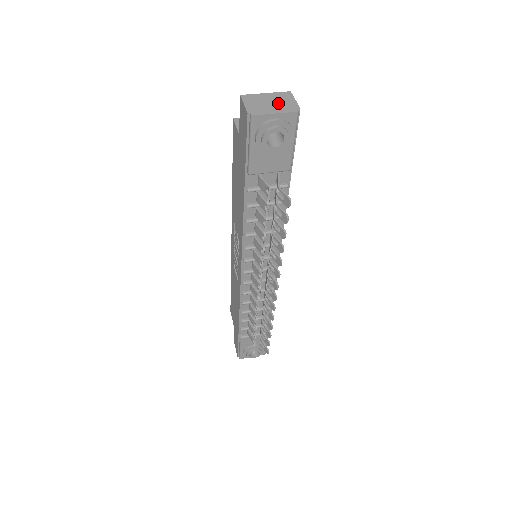
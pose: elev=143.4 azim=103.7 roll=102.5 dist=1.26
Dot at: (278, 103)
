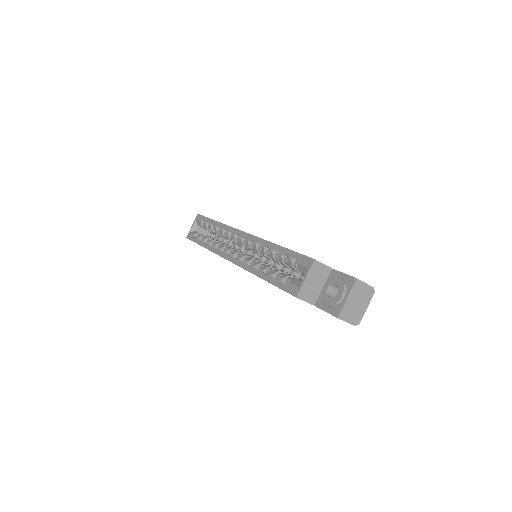
Dot at: (361, 298)
